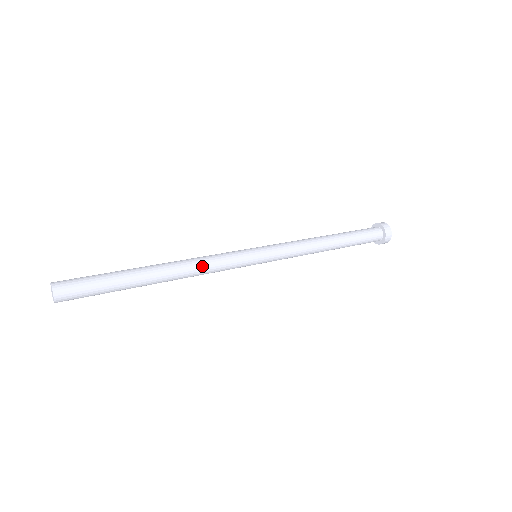
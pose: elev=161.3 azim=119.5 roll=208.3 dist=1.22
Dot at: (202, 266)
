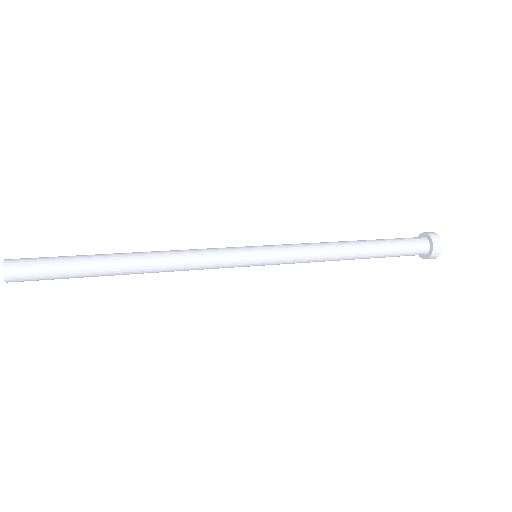
Dot at: (183, 266)
